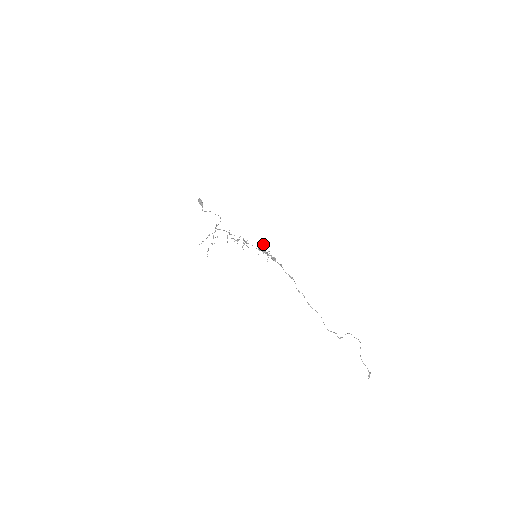
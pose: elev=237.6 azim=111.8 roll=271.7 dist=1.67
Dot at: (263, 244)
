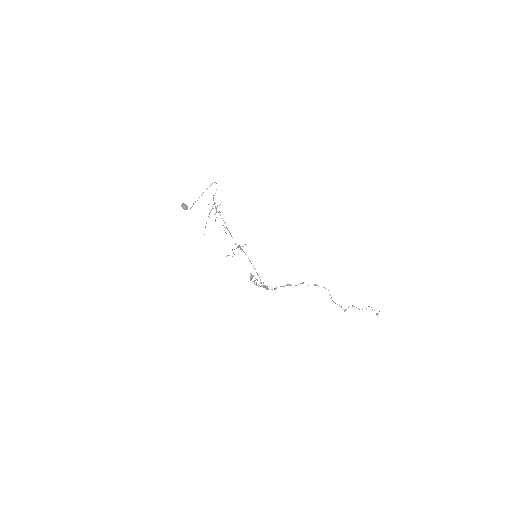
Dot at: (253, 276)
